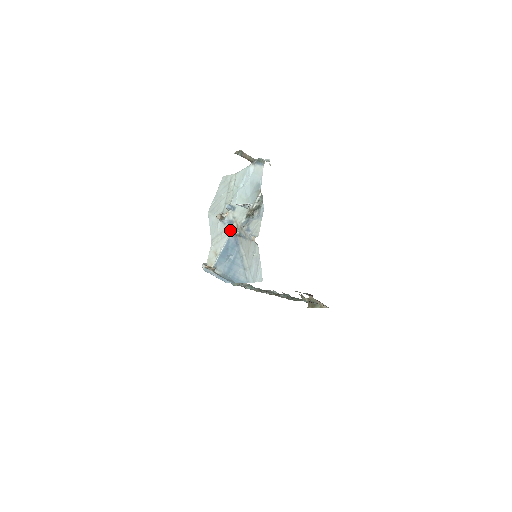
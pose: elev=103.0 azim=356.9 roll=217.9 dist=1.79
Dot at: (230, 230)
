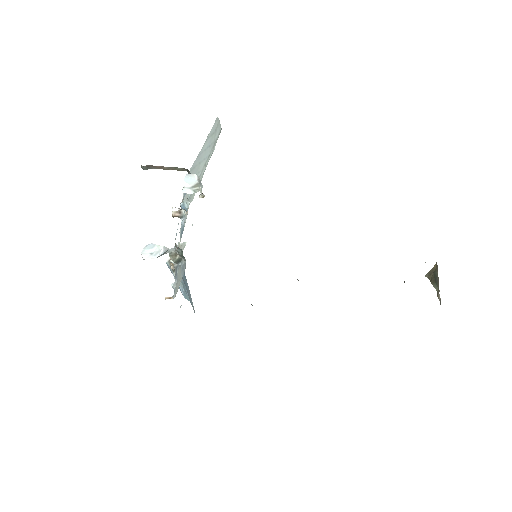
Dot at: occluded
